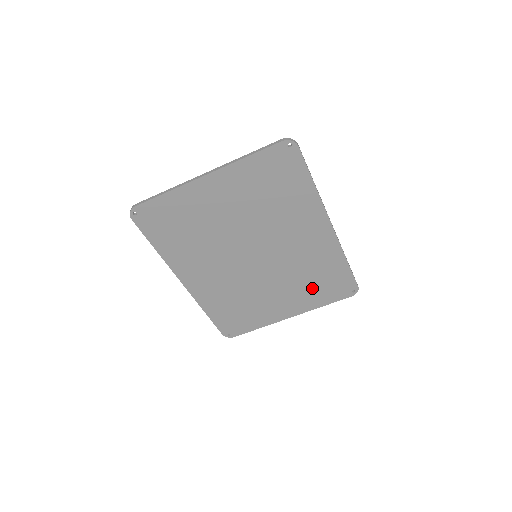
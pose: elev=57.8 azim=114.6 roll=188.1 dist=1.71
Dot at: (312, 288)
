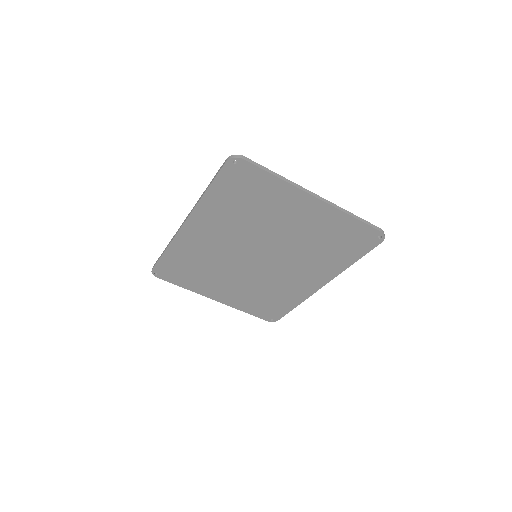
Dot at: (255, 299)
